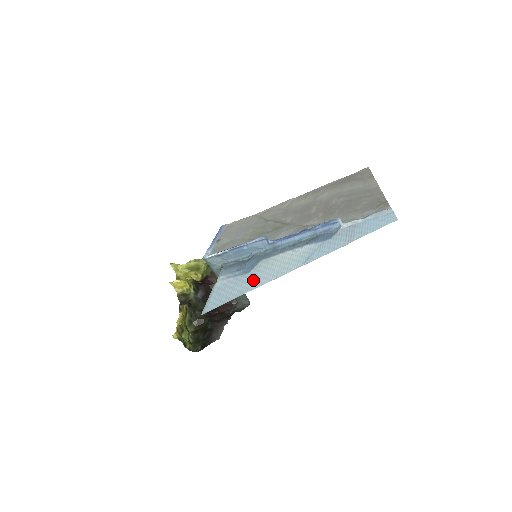
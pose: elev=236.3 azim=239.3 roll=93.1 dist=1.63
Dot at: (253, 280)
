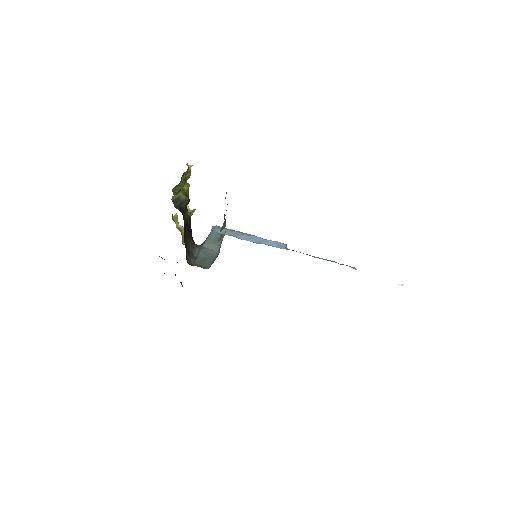
Dot at: occluded
